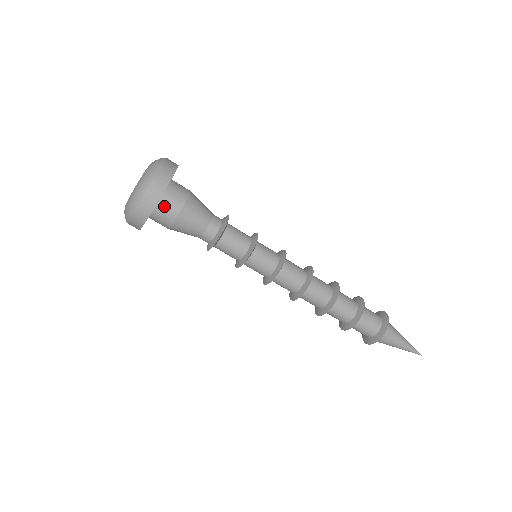
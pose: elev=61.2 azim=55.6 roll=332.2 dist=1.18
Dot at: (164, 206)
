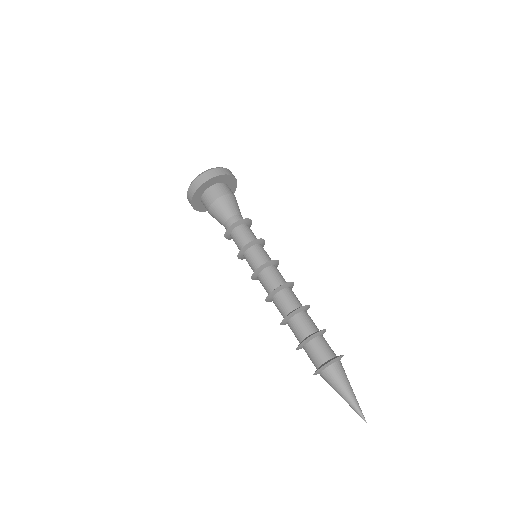
Dot at: (223, 186)
